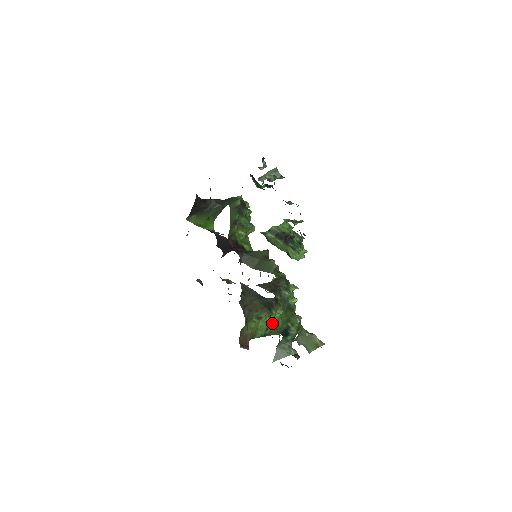
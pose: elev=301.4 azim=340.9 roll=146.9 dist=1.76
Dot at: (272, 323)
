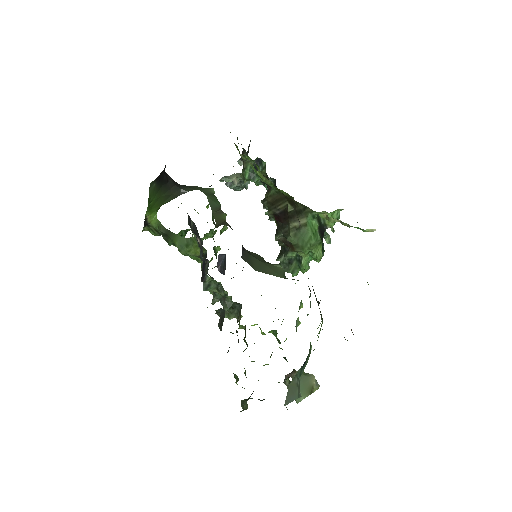
Dot at: occluded
